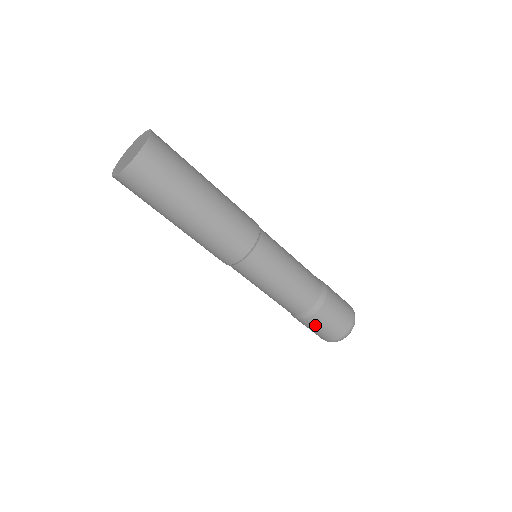
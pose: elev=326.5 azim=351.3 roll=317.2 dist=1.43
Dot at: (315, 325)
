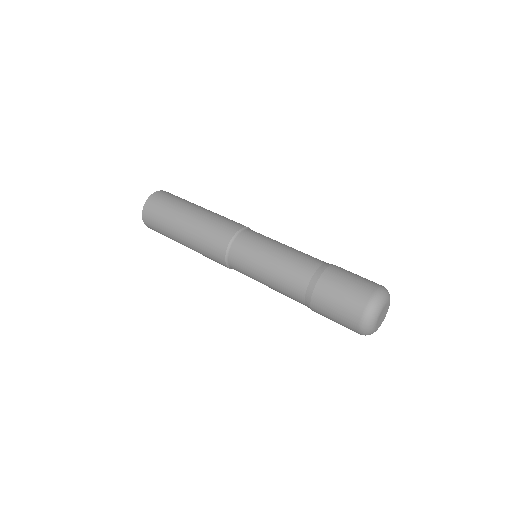
Dot at: (325, 308)
